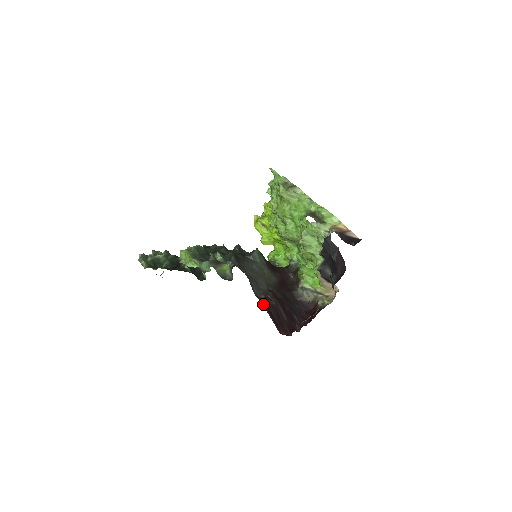
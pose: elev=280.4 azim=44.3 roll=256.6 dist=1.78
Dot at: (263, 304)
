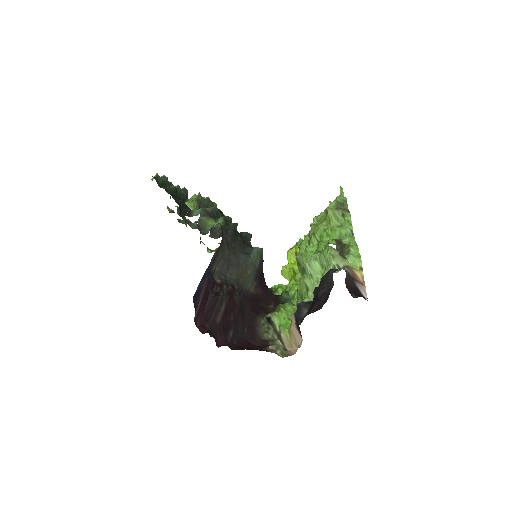
Dot at: (206, 275)
